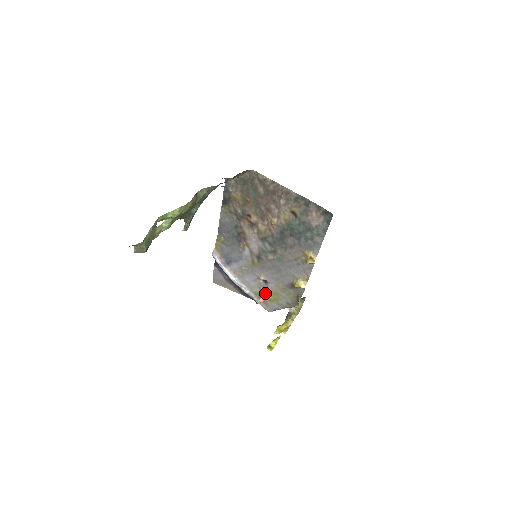
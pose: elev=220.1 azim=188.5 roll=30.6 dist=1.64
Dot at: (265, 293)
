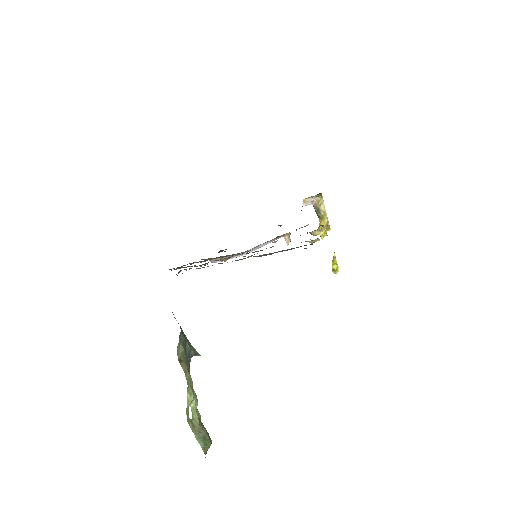
Dot at: (285, 235)
